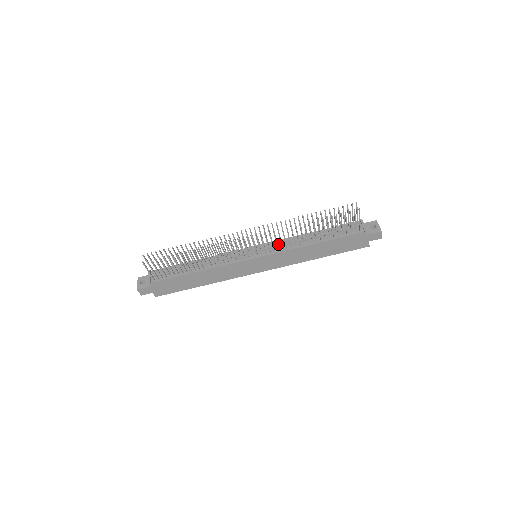
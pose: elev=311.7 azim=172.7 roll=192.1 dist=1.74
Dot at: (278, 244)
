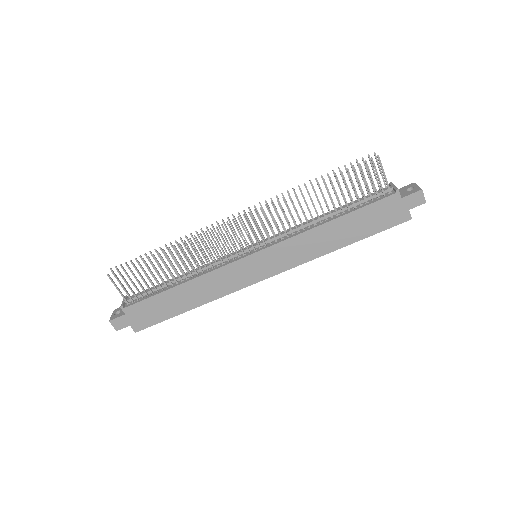
Dot at: (281, 233)
